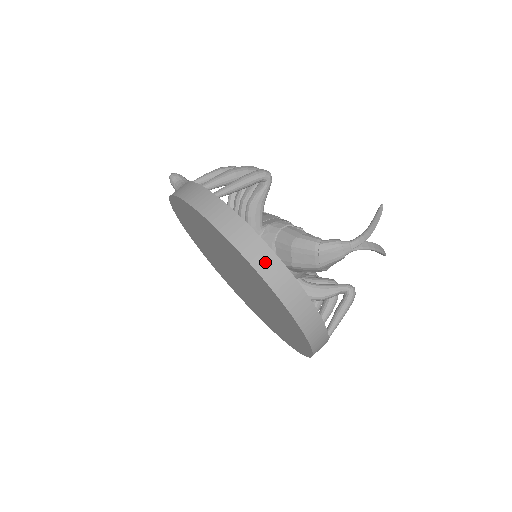
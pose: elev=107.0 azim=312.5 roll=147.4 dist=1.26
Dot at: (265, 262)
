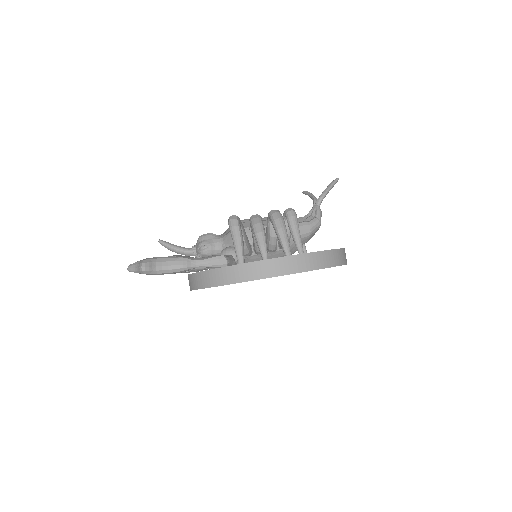
Dot at: (345, 257)
